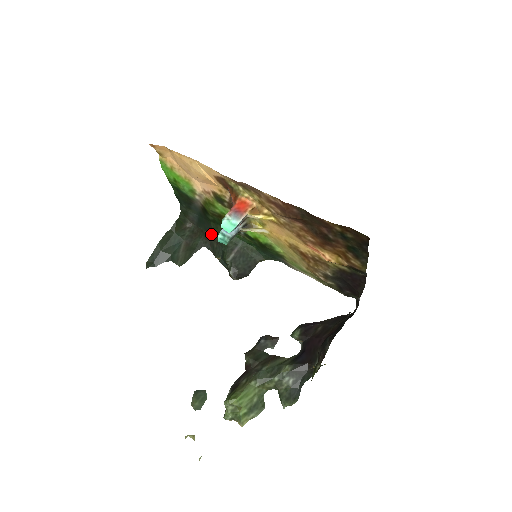
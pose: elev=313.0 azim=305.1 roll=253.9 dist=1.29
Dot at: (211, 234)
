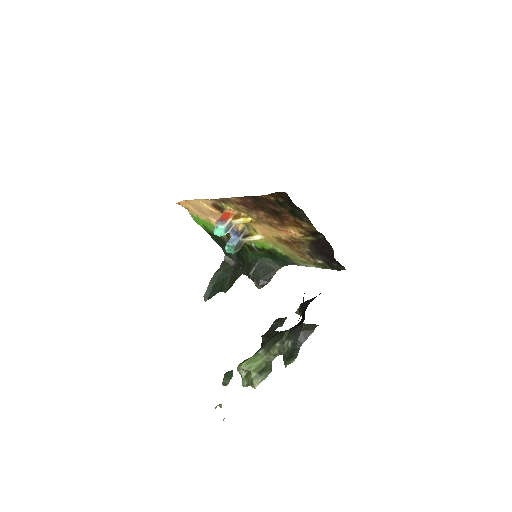
Dot at: (243, 262)
